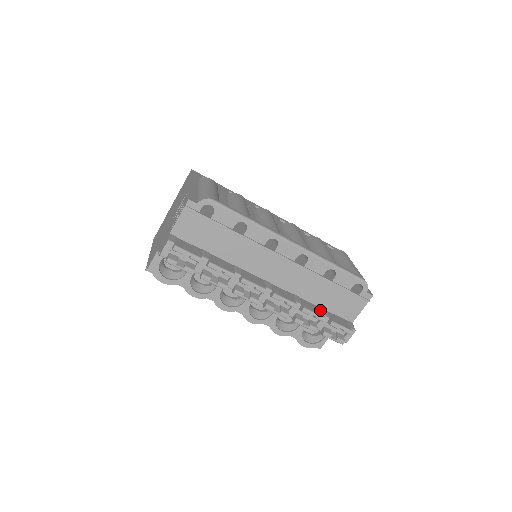
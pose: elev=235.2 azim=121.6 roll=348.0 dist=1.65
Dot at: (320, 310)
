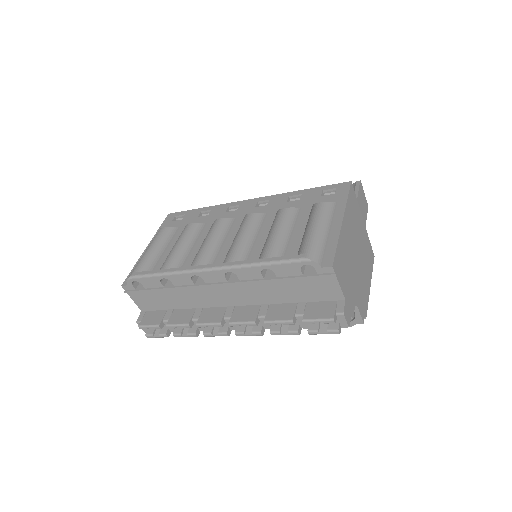
Dot at: (292, 309)
